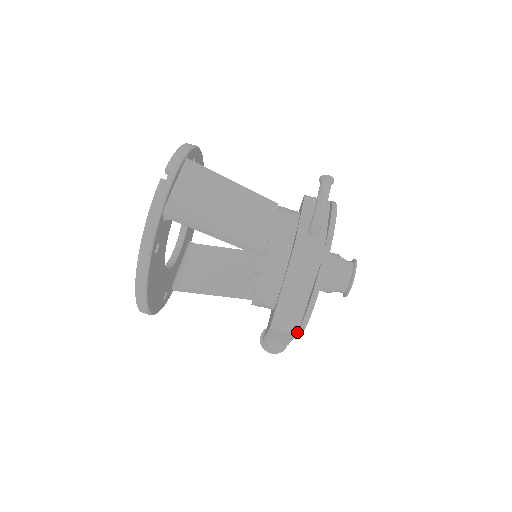
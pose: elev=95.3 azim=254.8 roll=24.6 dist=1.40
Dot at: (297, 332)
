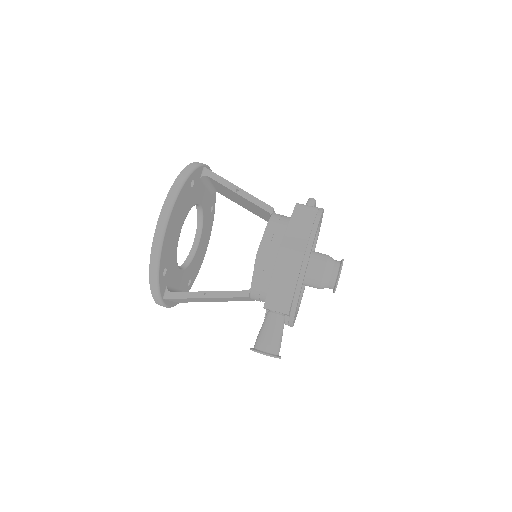
Dot at: (303, 255)
